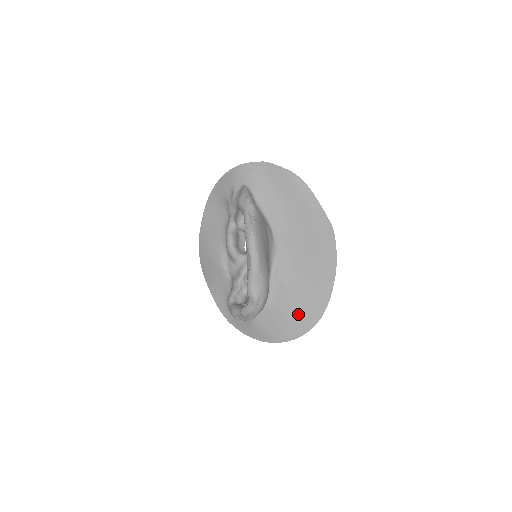
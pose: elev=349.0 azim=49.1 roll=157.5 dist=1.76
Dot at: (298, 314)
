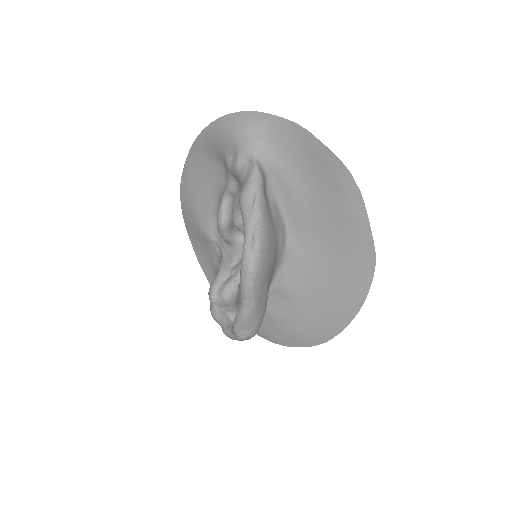
Dot at: (296, 331)
